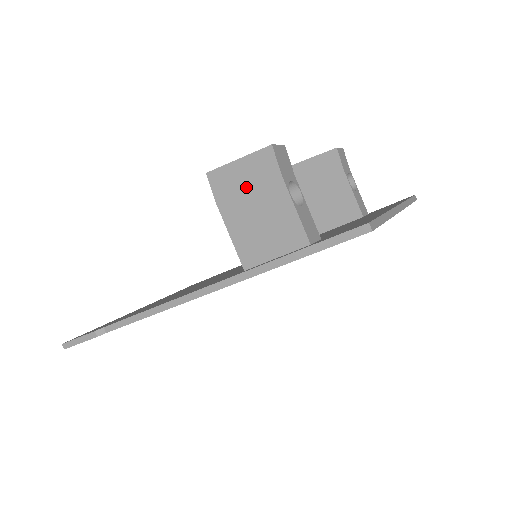
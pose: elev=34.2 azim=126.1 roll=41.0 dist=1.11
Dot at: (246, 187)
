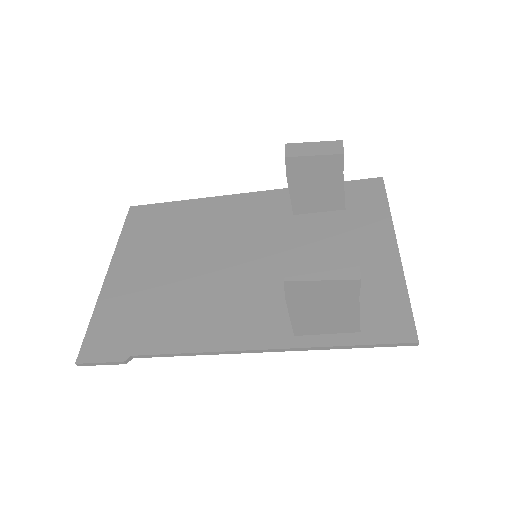
Dot at: (322, 297)
